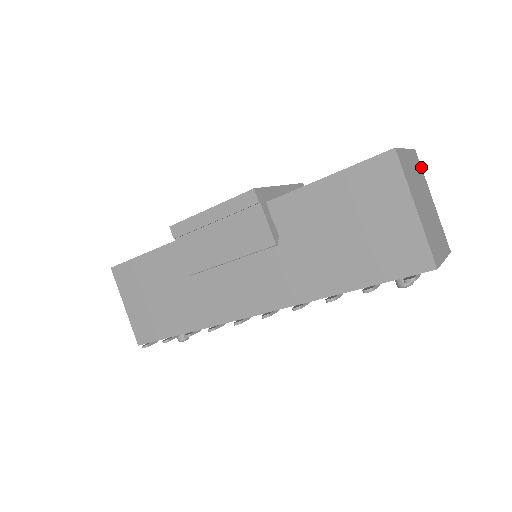
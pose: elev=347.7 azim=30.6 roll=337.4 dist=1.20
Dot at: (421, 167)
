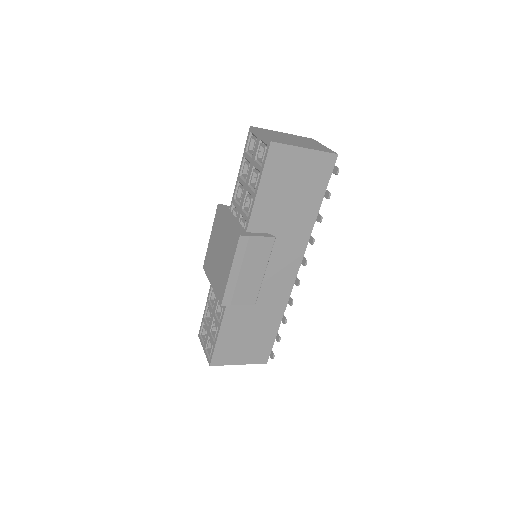
Dot at: (262, 128)
